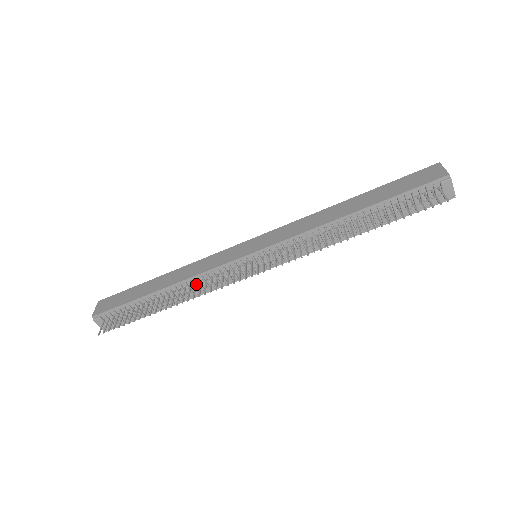
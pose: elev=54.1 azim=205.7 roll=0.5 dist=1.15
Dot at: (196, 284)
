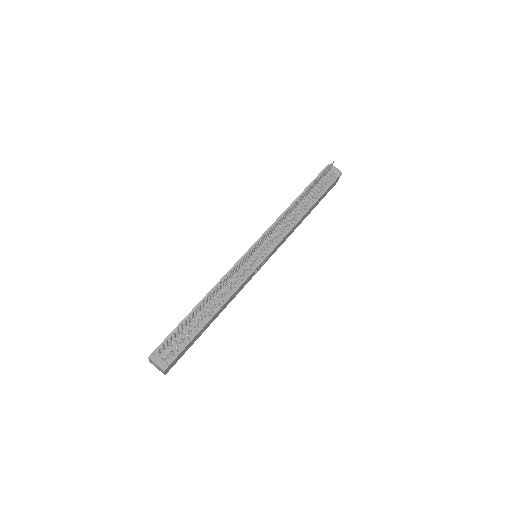
Dot at: (223, 285)
